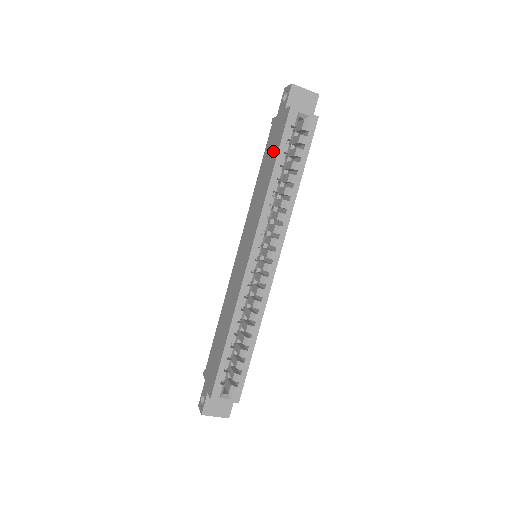
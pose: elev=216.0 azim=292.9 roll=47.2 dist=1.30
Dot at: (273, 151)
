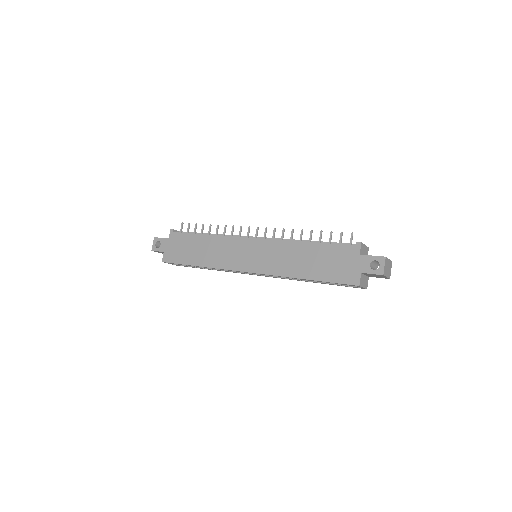
Dot at: (325, 269)
